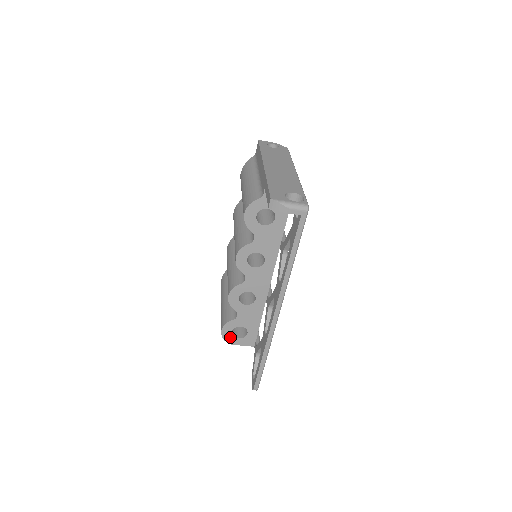
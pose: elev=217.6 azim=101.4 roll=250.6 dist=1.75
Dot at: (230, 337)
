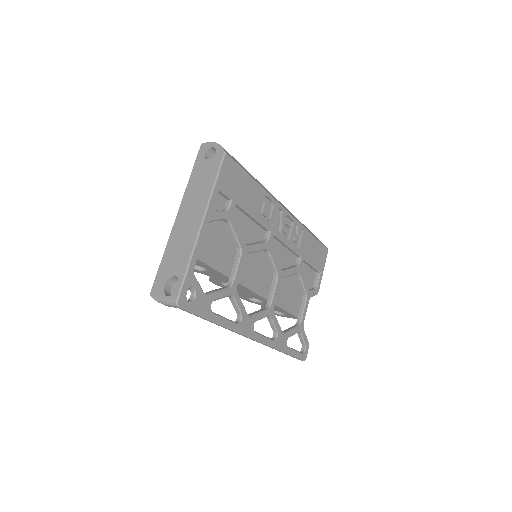
Dot at: (275, 313)
